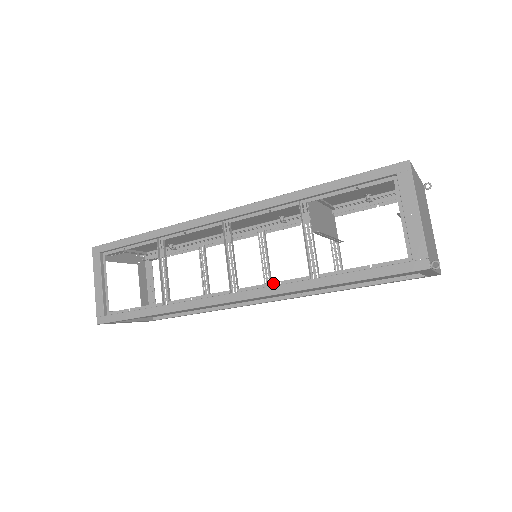
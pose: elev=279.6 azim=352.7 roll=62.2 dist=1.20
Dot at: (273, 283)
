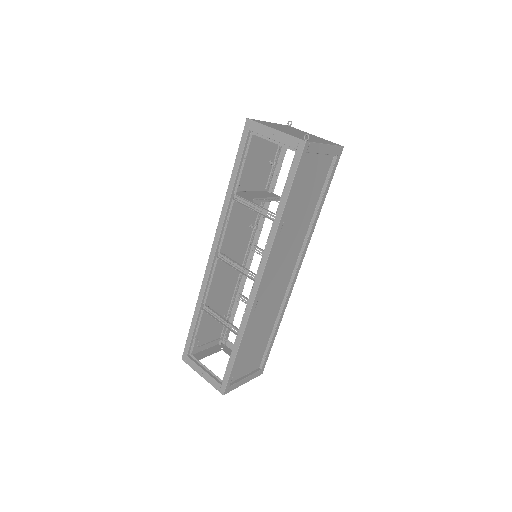
Dot at: (265, 248)
